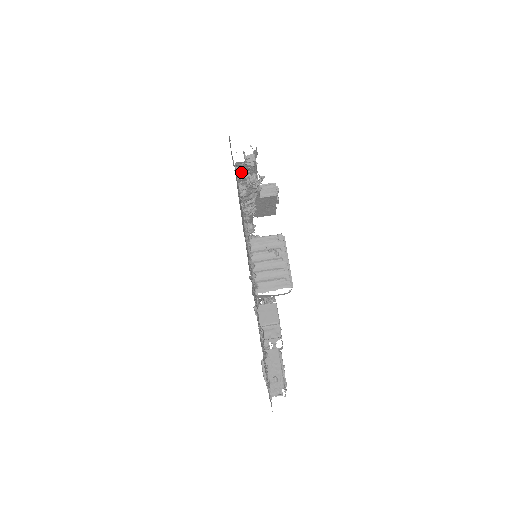
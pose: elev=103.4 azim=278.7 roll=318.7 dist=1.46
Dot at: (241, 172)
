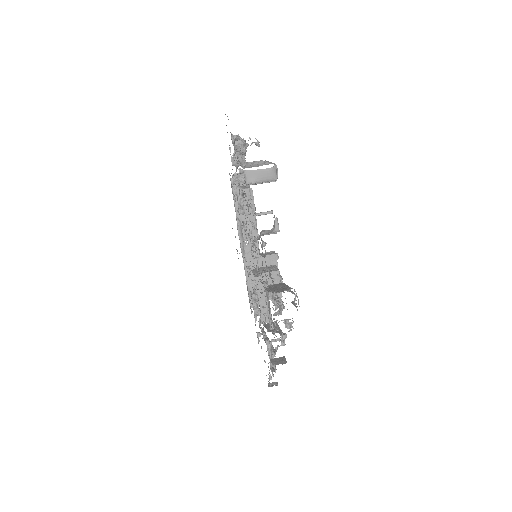
Dot at: occluded
